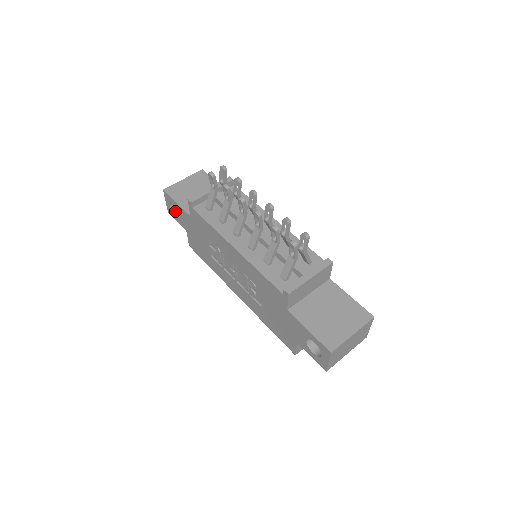
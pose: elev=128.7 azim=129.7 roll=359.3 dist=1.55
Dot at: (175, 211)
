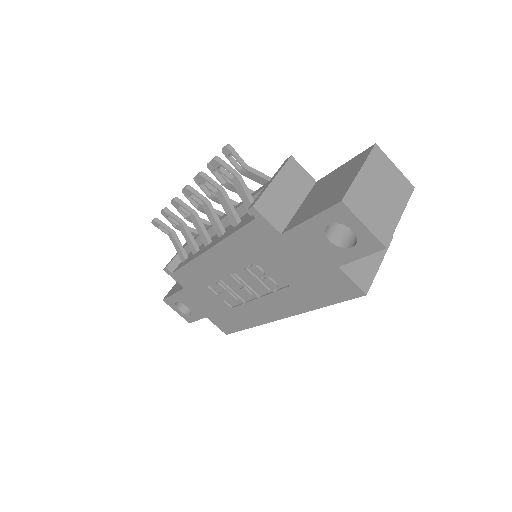
Dot at: (189, 312)
